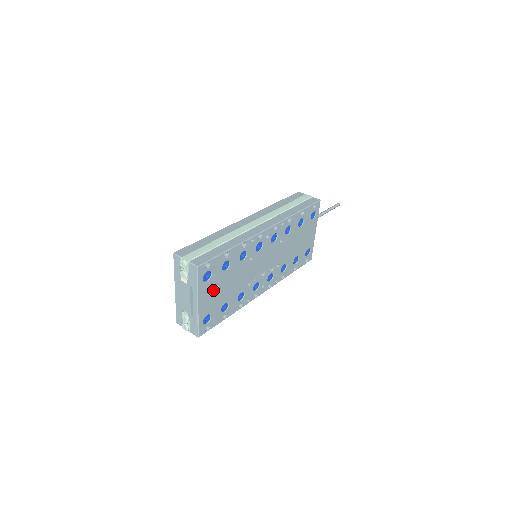
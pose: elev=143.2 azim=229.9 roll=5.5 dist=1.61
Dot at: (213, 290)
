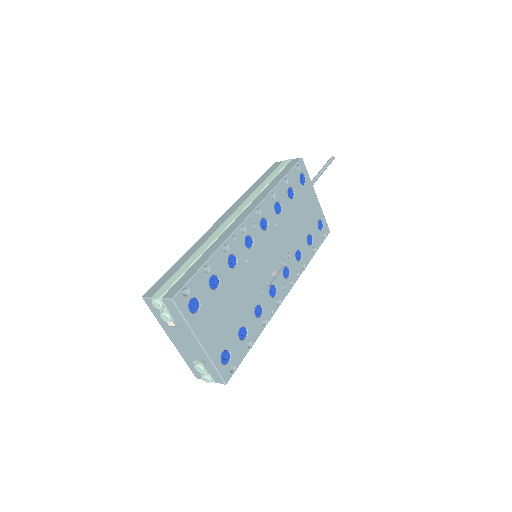
Dot at: (213, 319)
